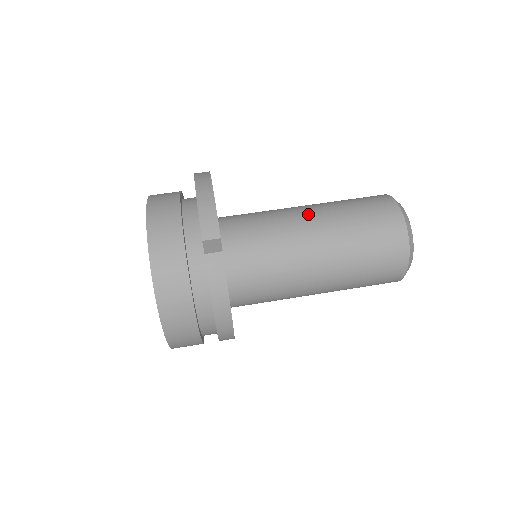
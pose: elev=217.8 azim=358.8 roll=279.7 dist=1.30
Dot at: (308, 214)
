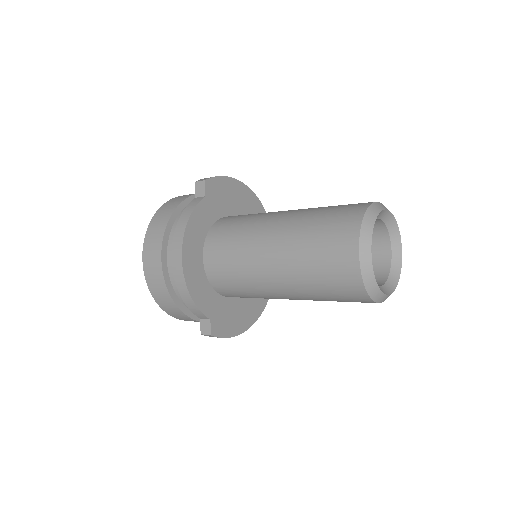
Dot at: occluded
